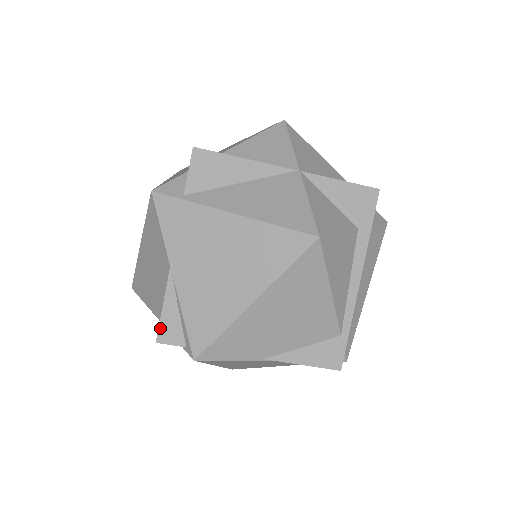
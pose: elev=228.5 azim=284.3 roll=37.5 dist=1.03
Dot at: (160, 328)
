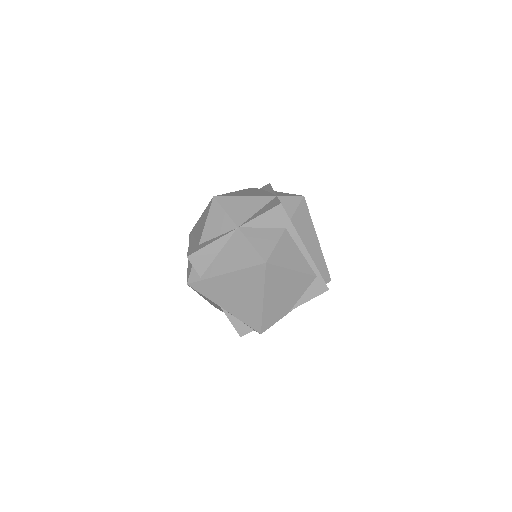
Dot at: (237, 331)
